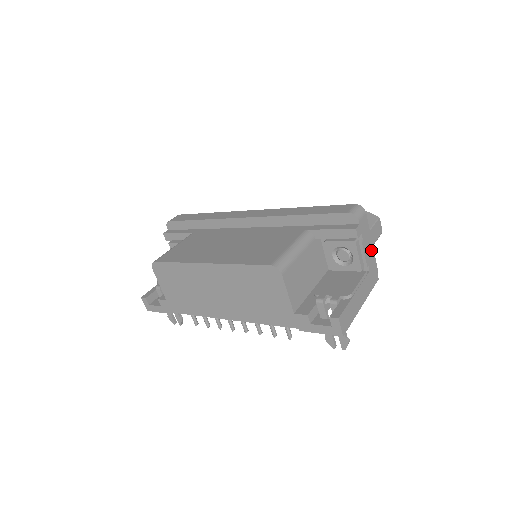
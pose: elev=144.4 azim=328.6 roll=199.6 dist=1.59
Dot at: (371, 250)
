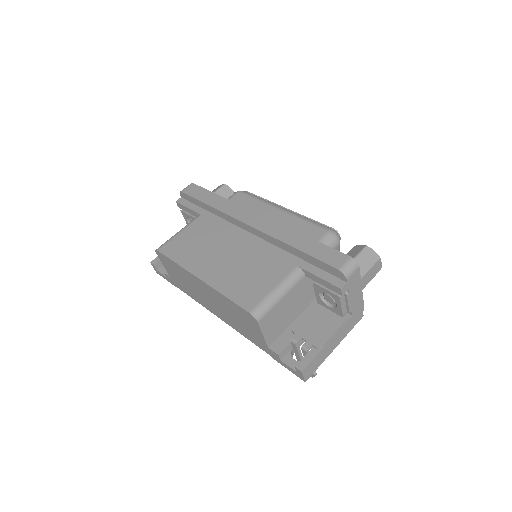
Dot at: (359, 296)
